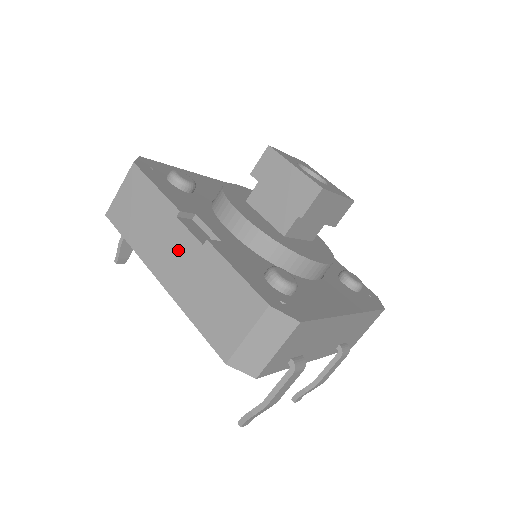
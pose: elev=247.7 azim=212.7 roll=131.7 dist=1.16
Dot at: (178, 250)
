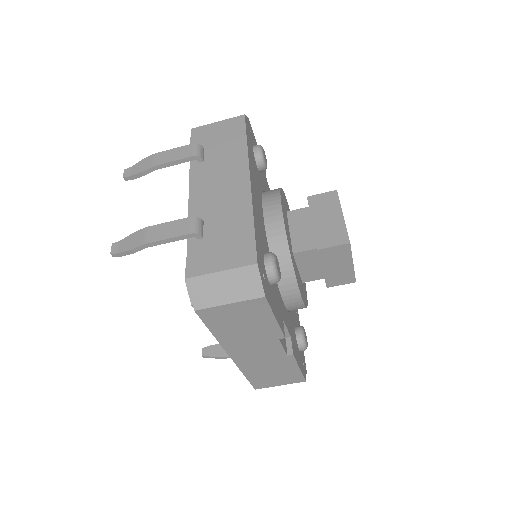
Dot at: (264, 352)
